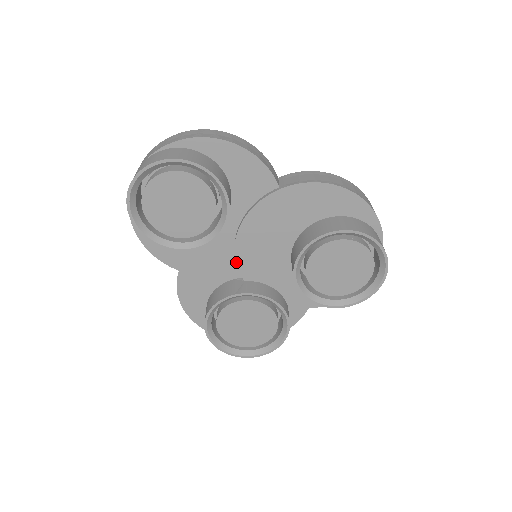
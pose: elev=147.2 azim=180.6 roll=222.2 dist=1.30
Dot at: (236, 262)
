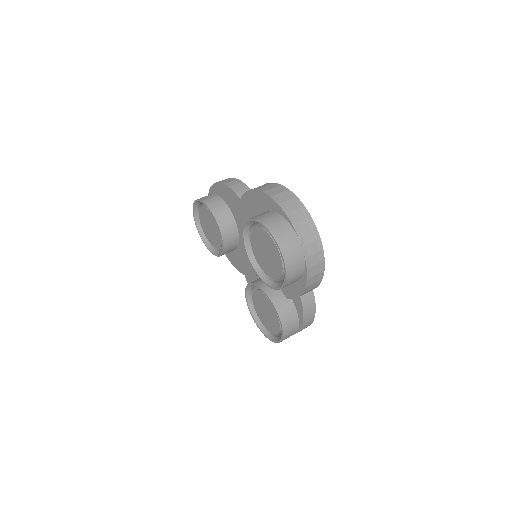
Dot at: occluded
